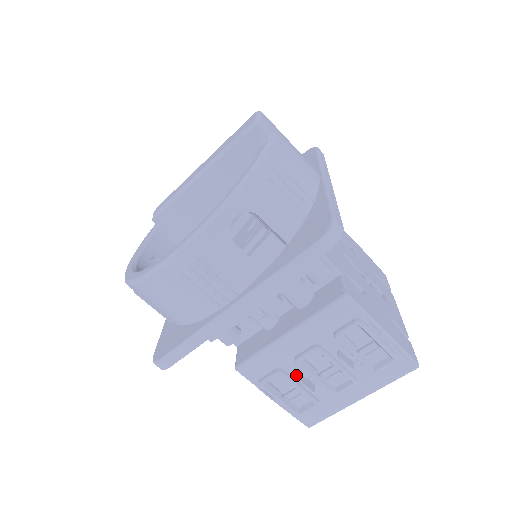
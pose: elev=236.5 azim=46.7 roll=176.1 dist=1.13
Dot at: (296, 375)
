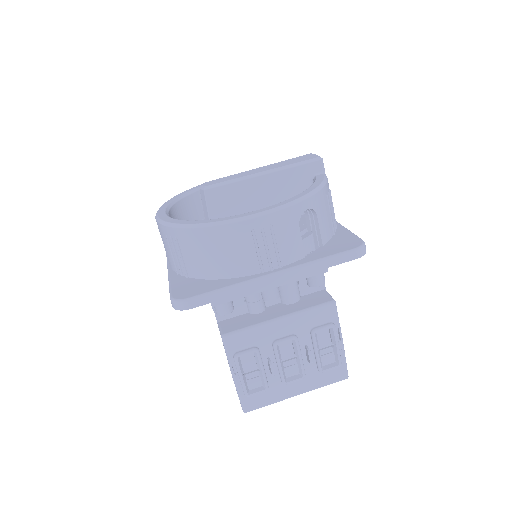
Dot at: (265, 357)
